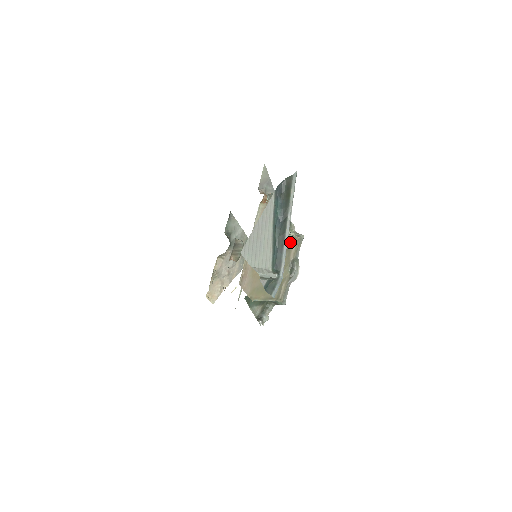
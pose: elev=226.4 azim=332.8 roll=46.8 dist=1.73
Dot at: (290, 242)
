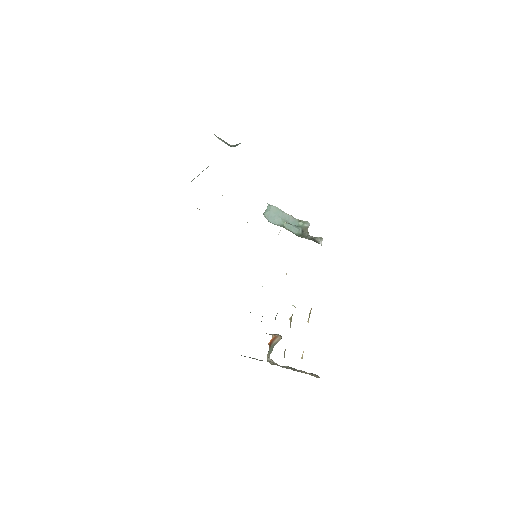
Dot at: occluded
